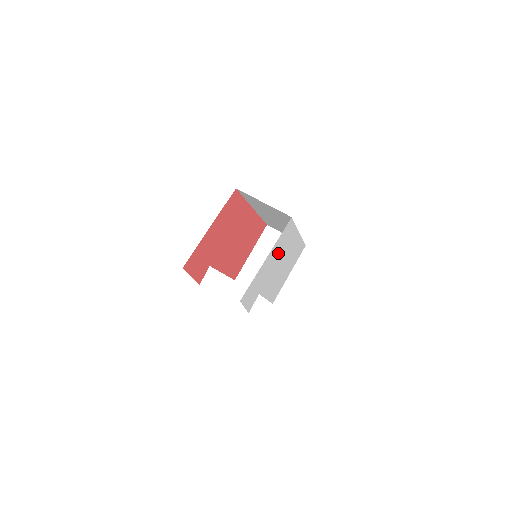
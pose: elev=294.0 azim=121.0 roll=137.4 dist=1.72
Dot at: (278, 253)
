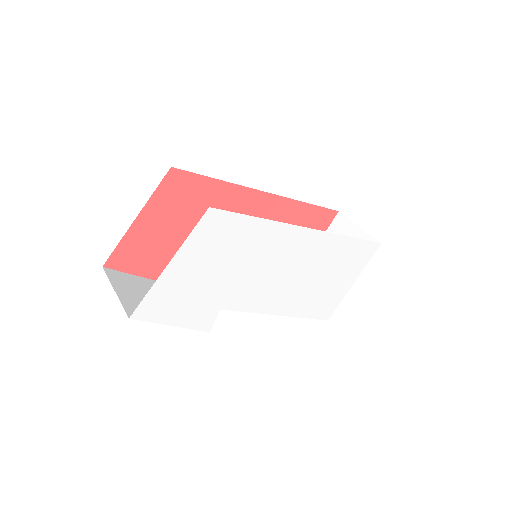
Dot at: (228, 257)
